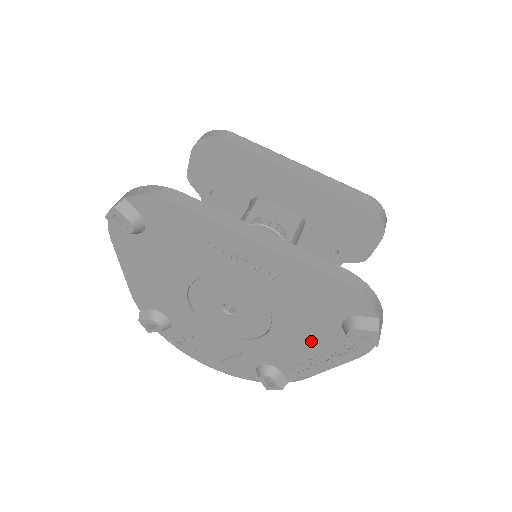
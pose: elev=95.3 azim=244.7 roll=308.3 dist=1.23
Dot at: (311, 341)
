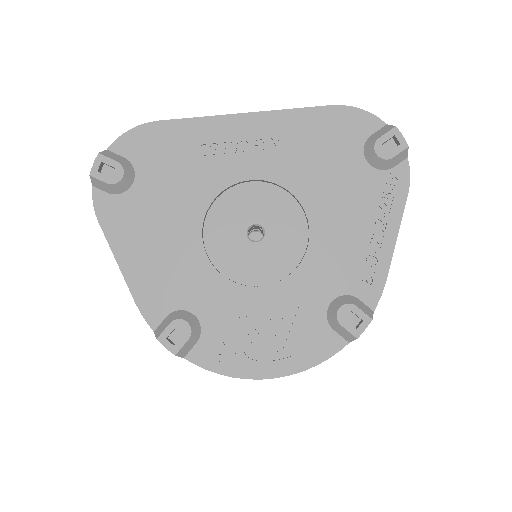
Dot at: (354, 210)
